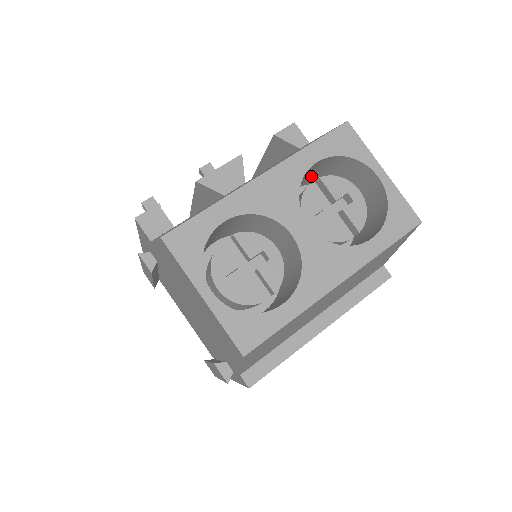
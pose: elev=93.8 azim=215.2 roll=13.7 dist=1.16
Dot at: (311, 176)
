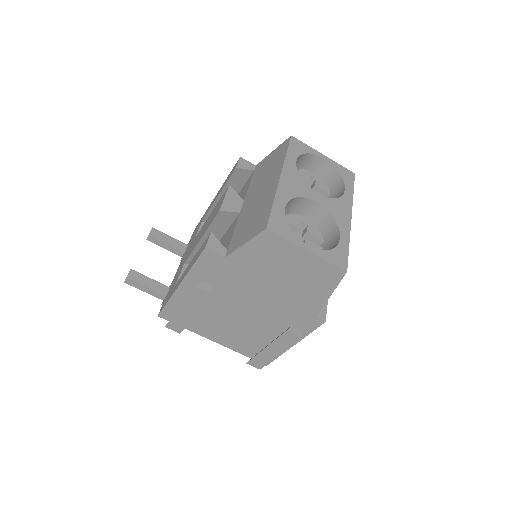
Dot at: occluded
